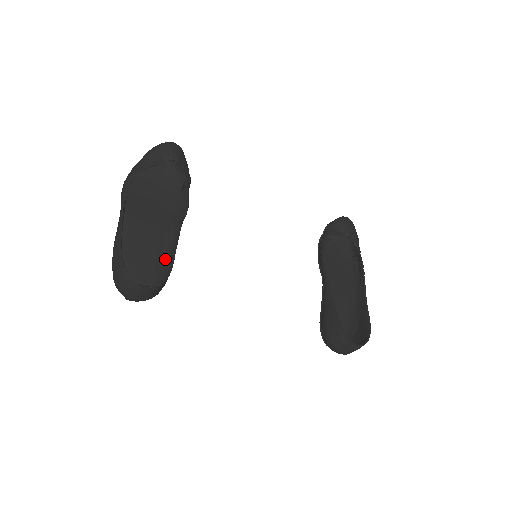
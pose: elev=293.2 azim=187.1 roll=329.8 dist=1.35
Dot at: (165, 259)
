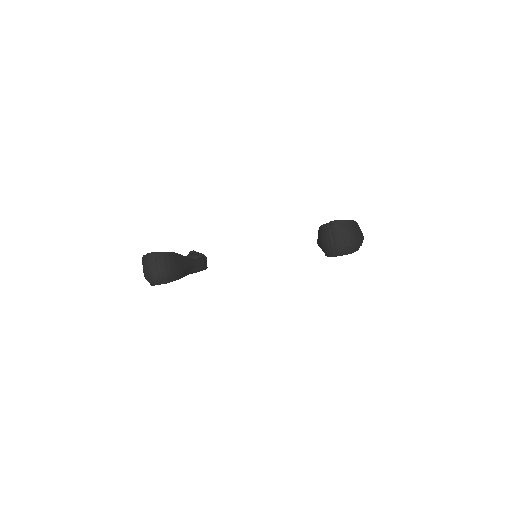
Dot at: (184, 271)
